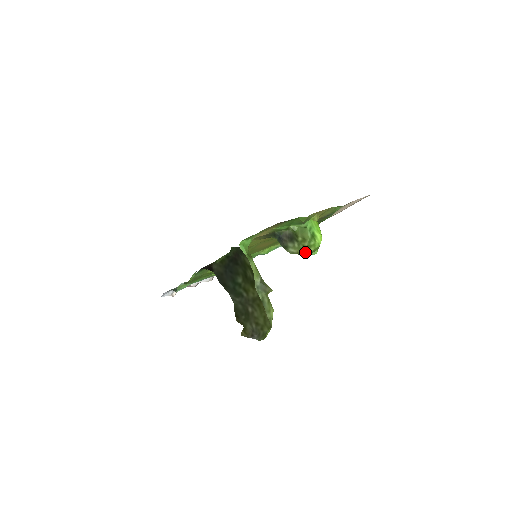
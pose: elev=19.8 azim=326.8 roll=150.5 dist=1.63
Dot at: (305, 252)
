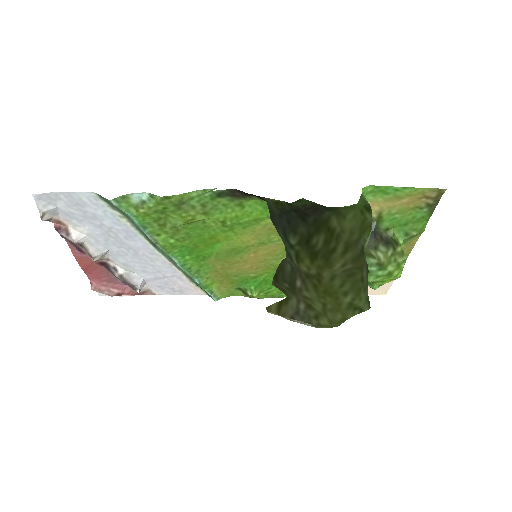
Dot at: (389, 270)
